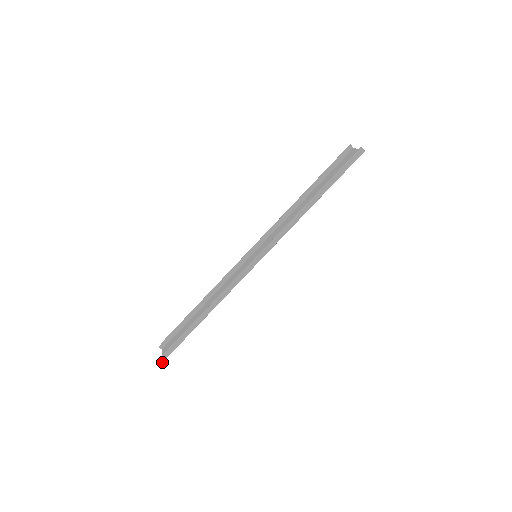
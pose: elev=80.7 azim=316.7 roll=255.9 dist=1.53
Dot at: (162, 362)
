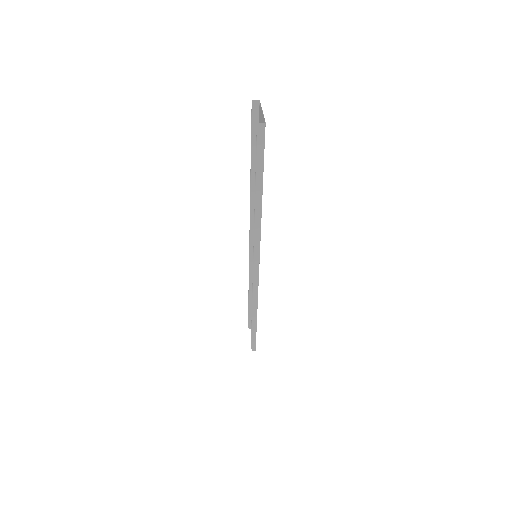
Dot at: (255, 350)
